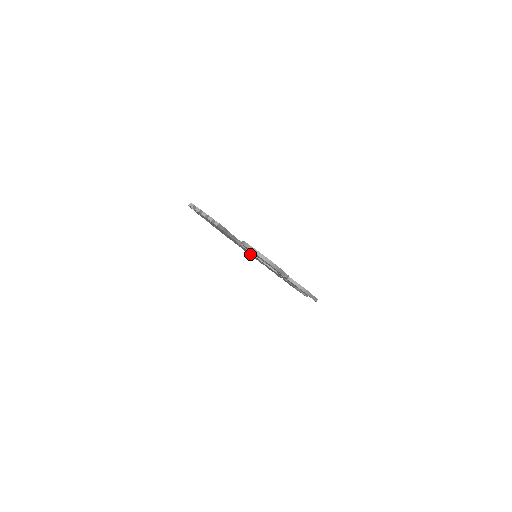
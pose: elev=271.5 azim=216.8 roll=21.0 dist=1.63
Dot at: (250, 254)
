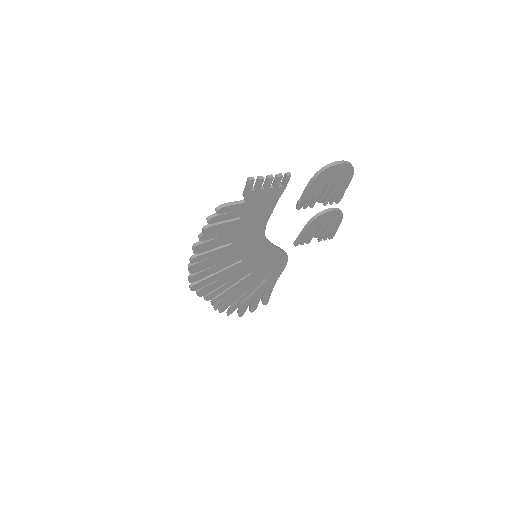
Dot at: (226, 283)
